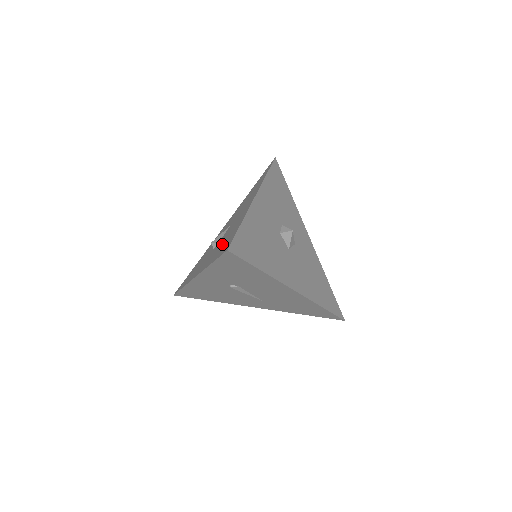
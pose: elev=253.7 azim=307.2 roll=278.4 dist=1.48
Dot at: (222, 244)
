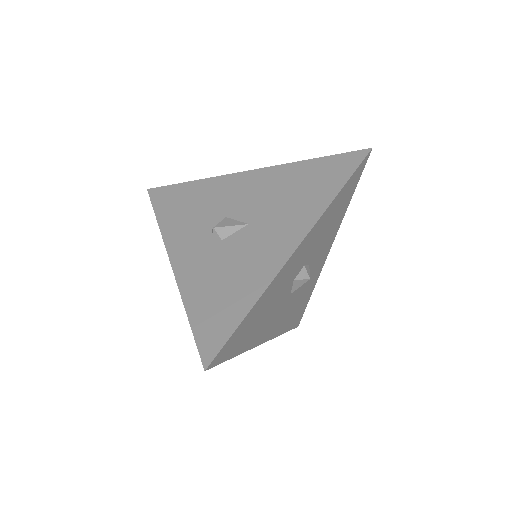
Dot at: (216, 288)
